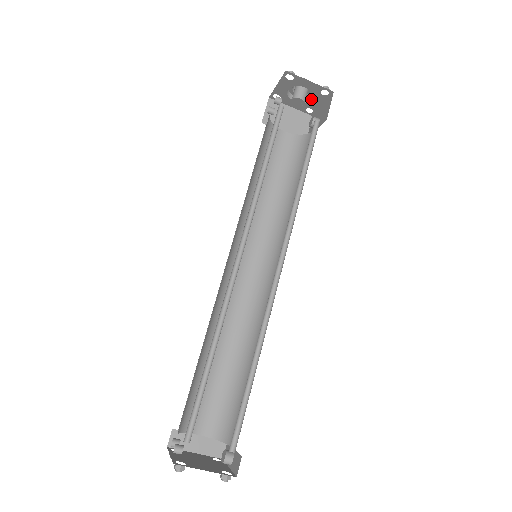
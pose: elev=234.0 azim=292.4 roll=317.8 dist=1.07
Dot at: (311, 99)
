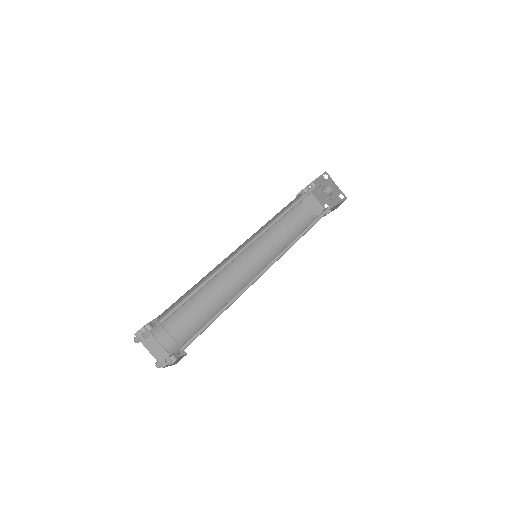
Dot at: (331, 198)
